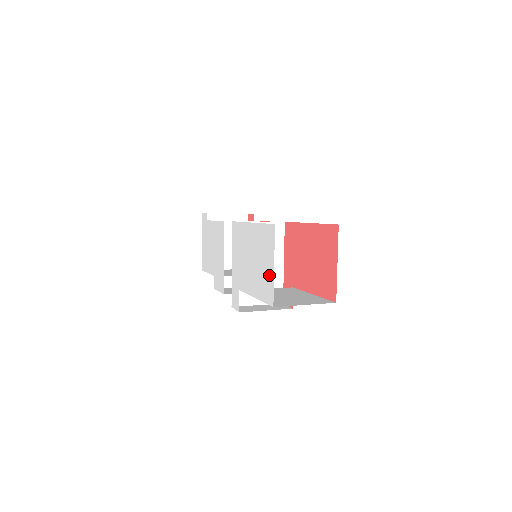
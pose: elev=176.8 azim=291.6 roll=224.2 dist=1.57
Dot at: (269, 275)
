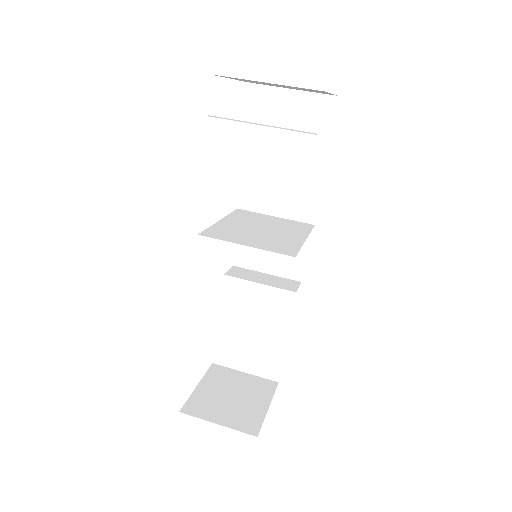
Dot at: occluded
